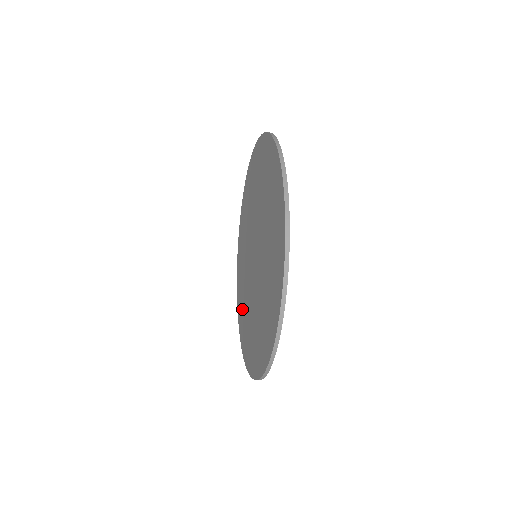
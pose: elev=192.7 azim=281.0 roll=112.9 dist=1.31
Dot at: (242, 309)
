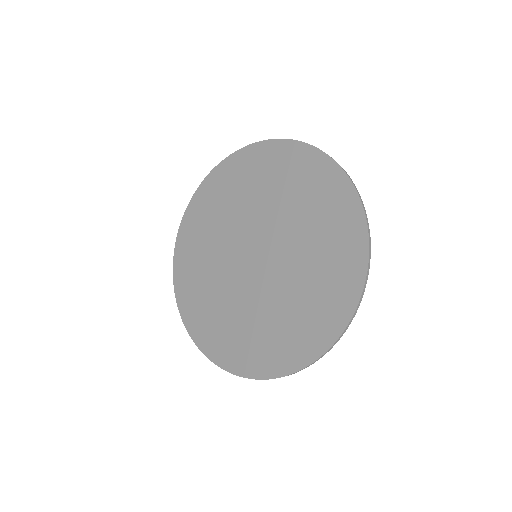
Dot at: (193, 262)
